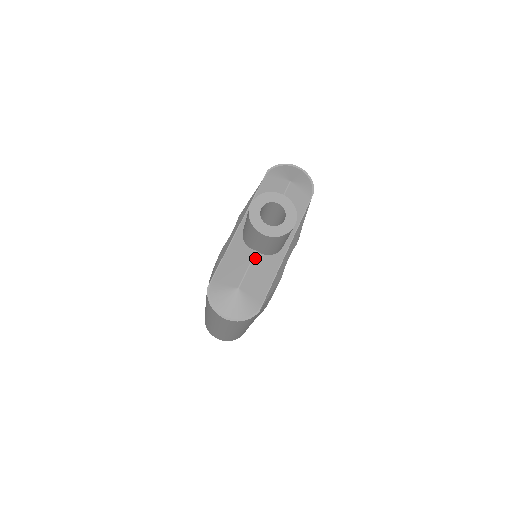
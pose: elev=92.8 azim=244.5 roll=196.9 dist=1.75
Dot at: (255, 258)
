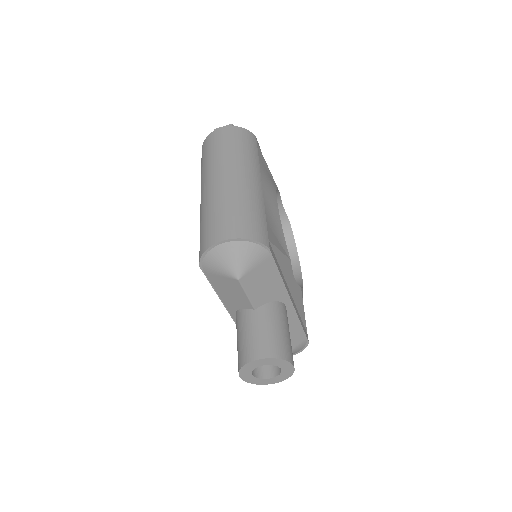
Dot at: occluded
